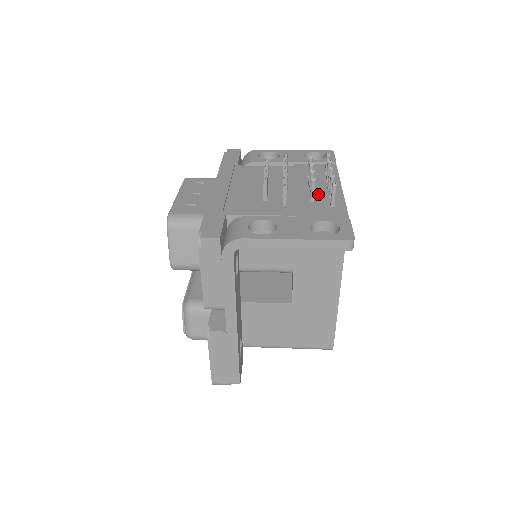
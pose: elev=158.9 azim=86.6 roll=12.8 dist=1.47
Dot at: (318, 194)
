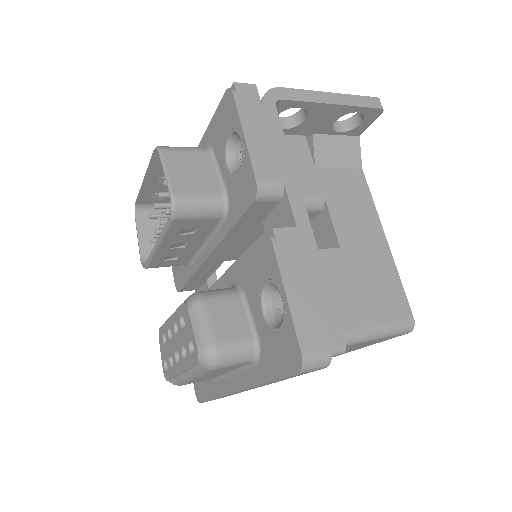
Dot at: occluded
